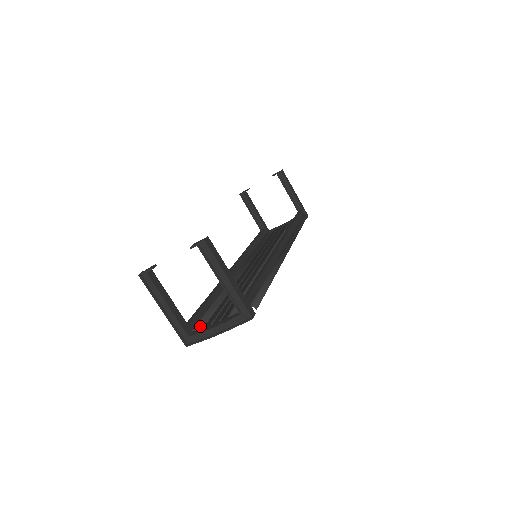
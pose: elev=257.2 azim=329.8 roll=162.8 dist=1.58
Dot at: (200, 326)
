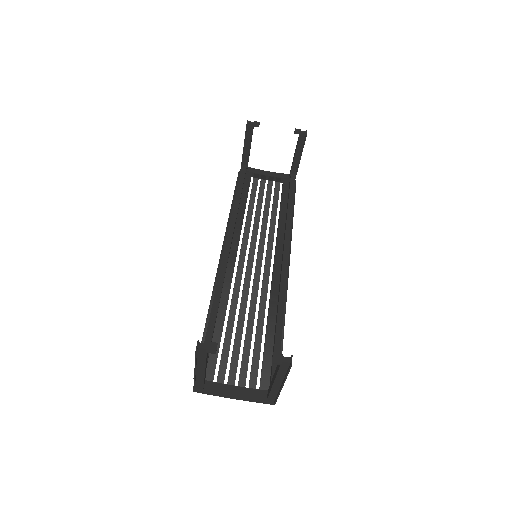
Dot at: (211, 372)
